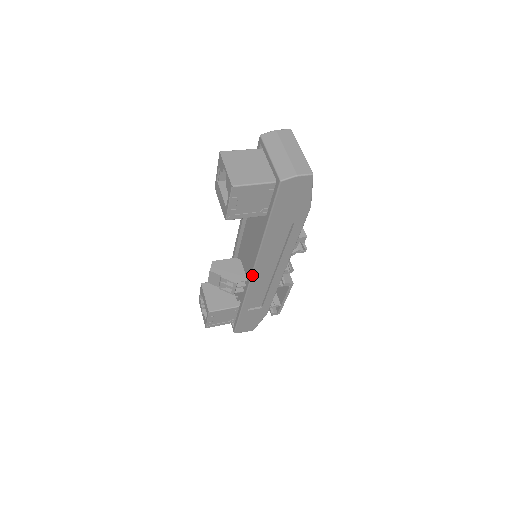
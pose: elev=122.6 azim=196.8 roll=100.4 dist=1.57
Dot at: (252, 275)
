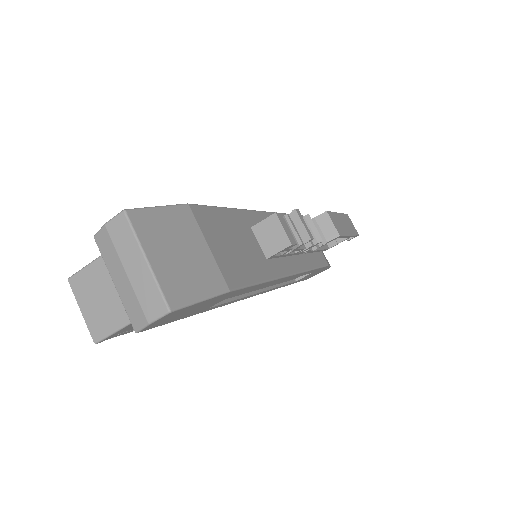
Dot at: occluded
